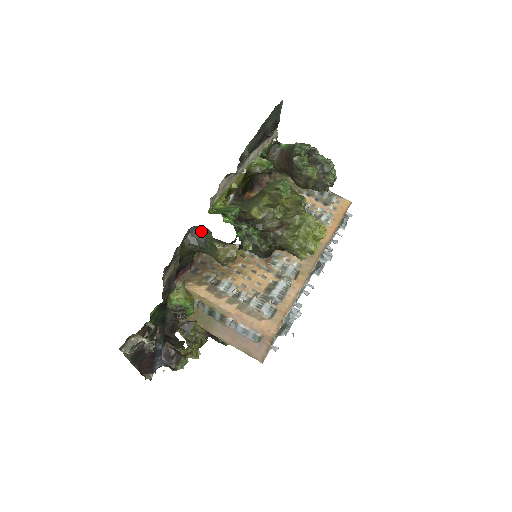
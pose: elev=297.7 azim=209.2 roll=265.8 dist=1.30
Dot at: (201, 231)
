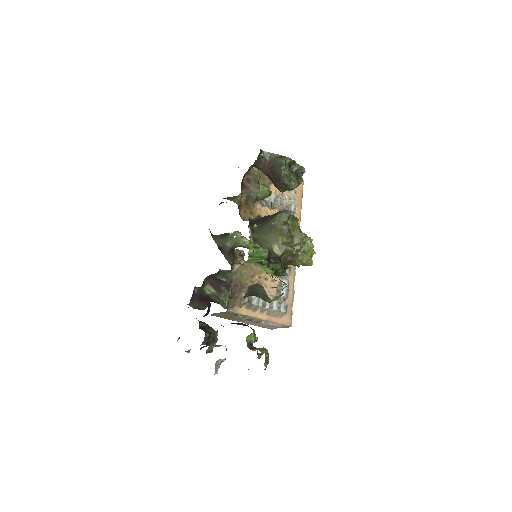
Dot at: (255, 286)
